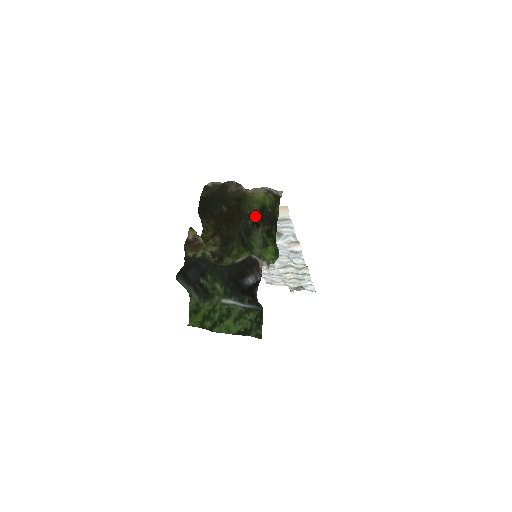
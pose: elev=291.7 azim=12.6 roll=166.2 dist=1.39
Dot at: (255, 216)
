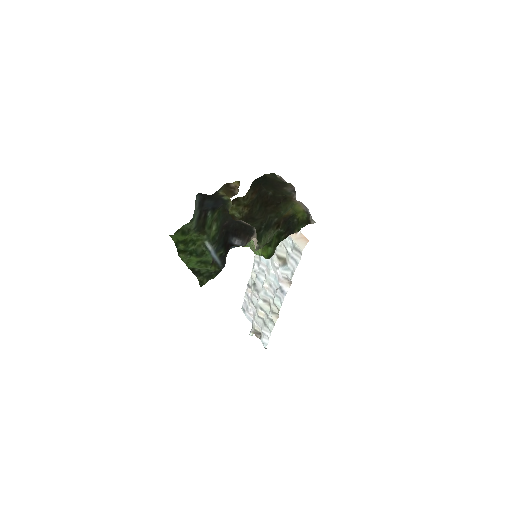
Dot at: (283, 217)
